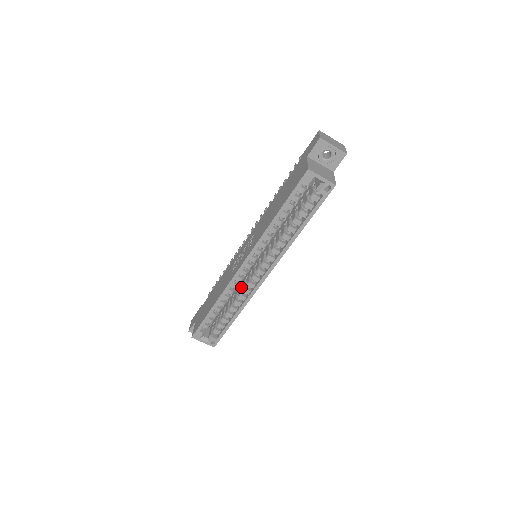
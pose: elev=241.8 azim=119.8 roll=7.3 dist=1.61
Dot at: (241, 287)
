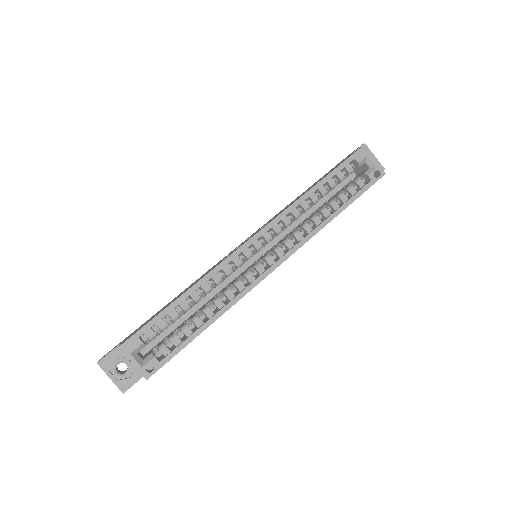
Dot at: (228, 286)
